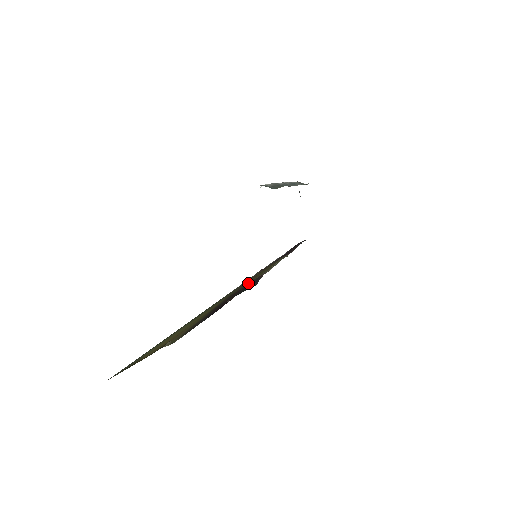
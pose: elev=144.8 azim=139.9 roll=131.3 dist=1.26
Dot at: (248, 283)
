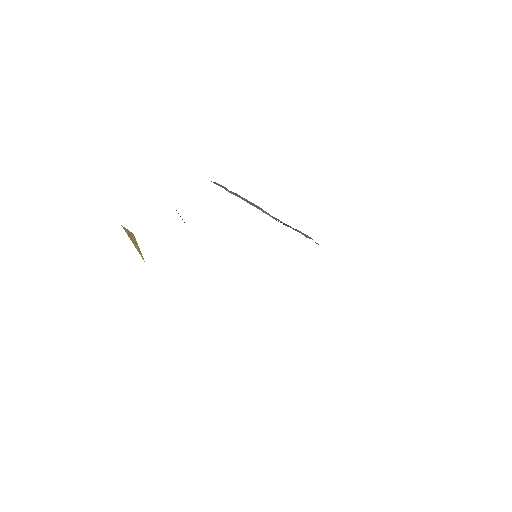
Dot at: occluded
